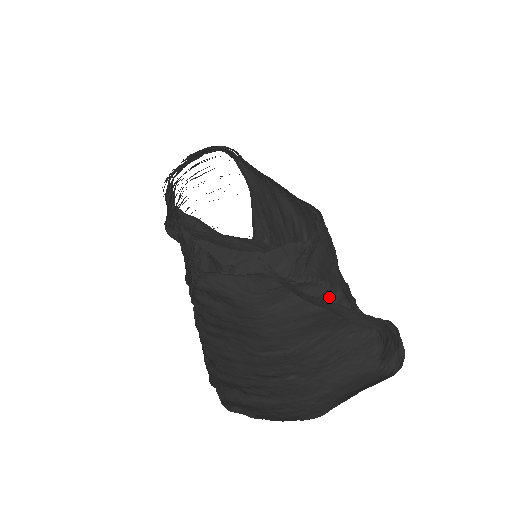
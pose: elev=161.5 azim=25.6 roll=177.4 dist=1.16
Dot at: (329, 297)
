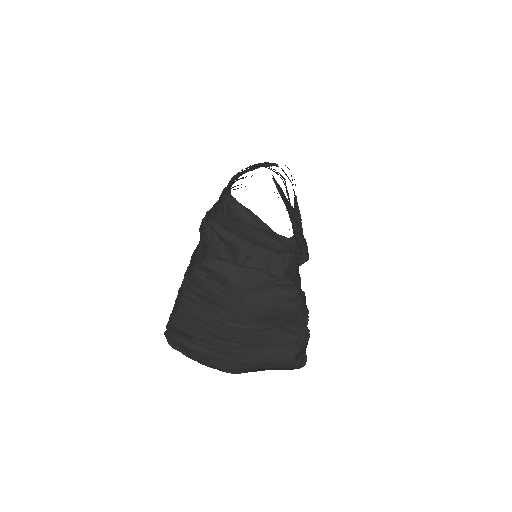
Dot at: (295, 301)
